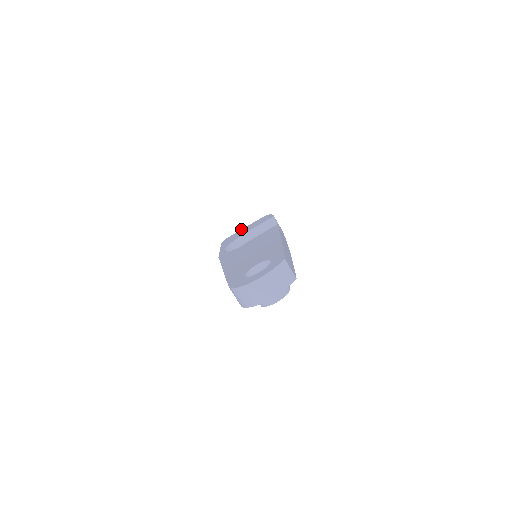
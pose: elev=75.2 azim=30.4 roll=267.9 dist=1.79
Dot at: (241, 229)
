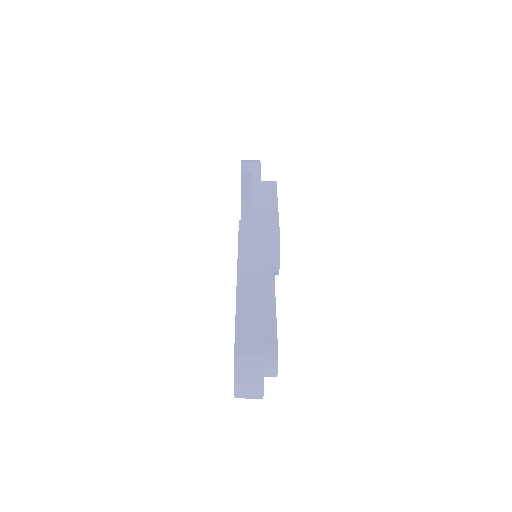
Dot at: occluded
